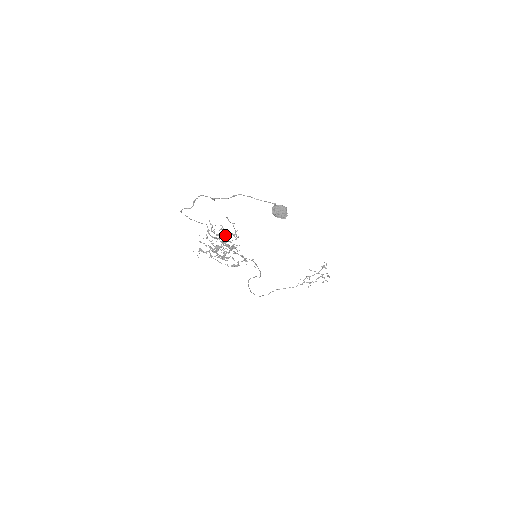
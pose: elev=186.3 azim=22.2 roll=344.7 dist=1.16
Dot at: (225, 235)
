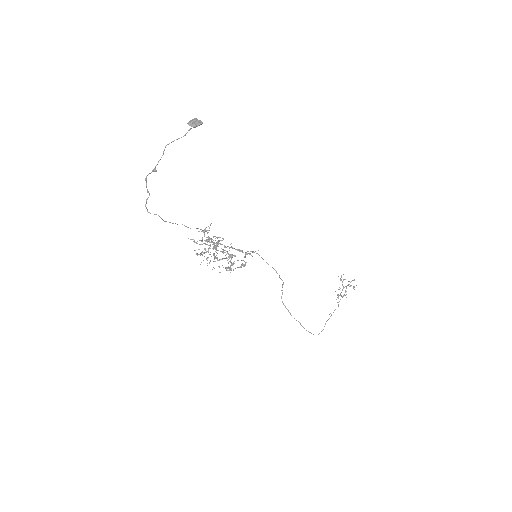
Dot at: (205, 231)
